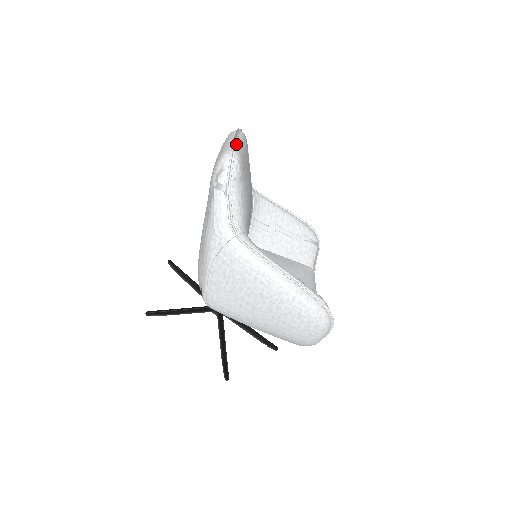
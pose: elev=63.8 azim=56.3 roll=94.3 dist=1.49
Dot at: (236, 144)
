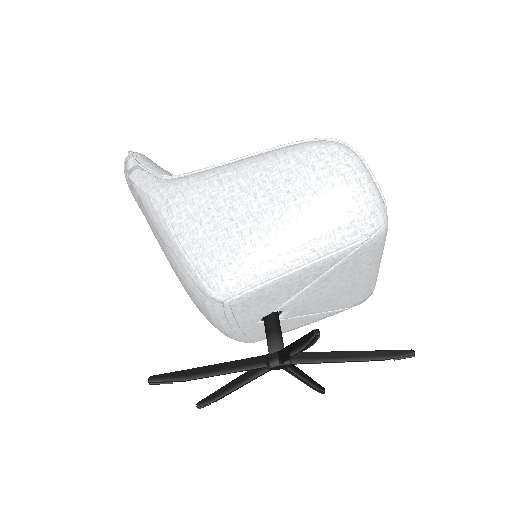
Dot at: occluded
